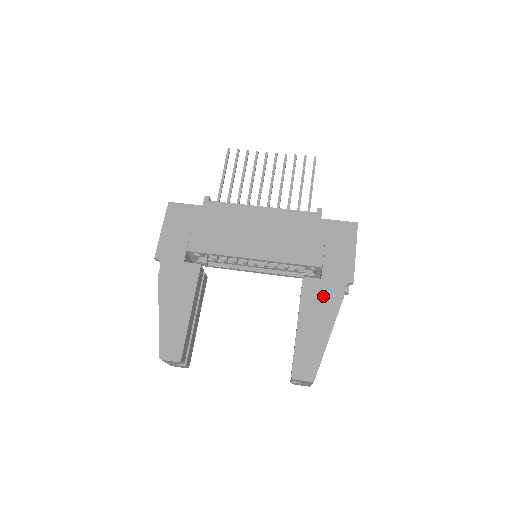
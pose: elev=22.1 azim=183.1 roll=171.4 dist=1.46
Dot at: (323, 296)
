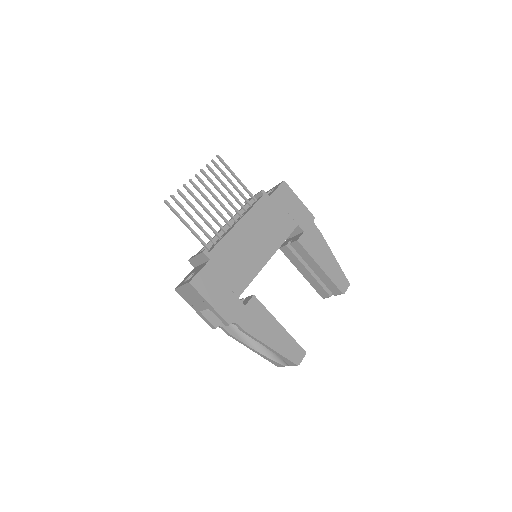
Dot at: (313, 240)
